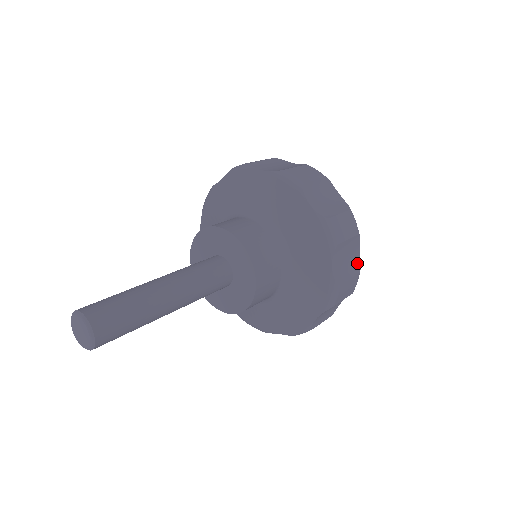
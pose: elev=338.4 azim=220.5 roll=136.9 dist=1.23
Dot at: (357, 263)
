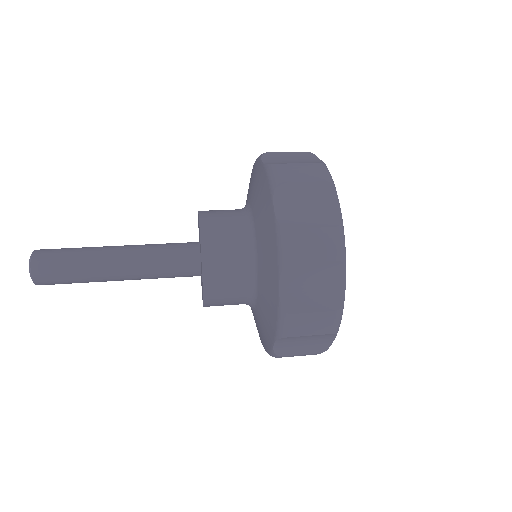
Dot at: (337, 297)
